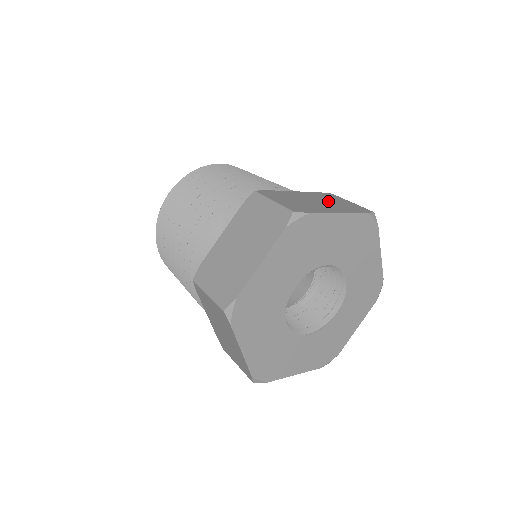
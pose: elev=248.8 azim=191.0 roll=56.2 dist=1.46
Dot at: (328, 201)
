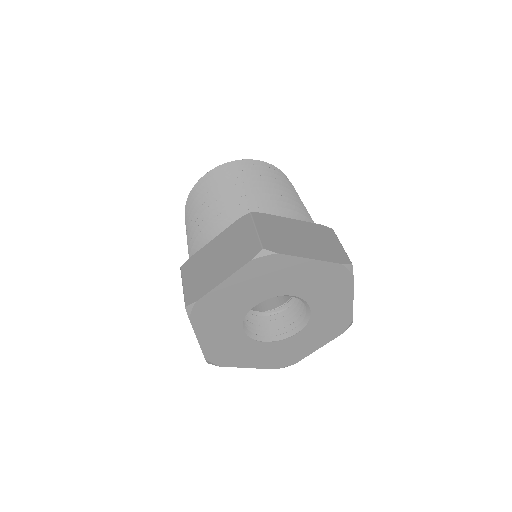
Dot at: (315, 239)
